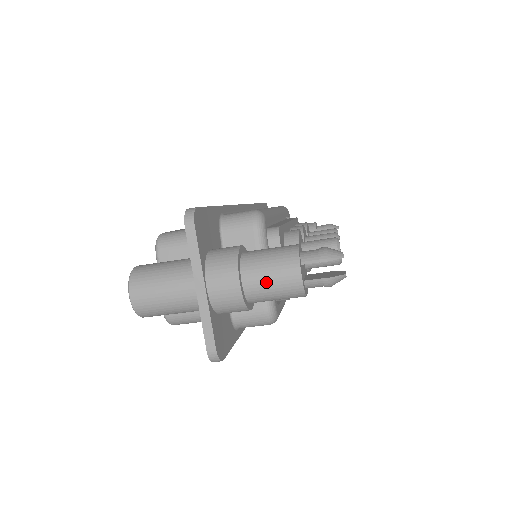
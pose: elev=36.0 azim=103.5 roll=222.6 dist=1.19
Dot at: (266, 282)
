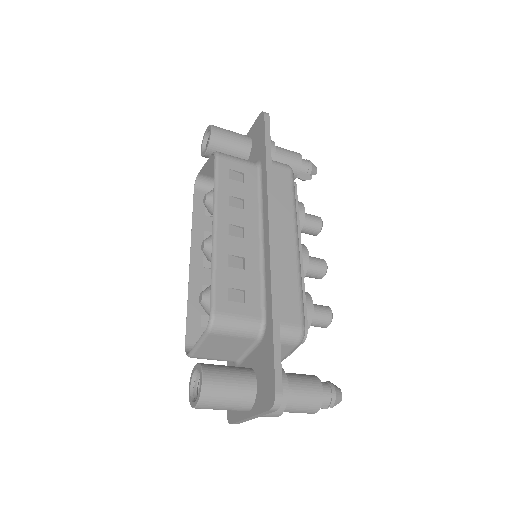
Dot at: occluded
